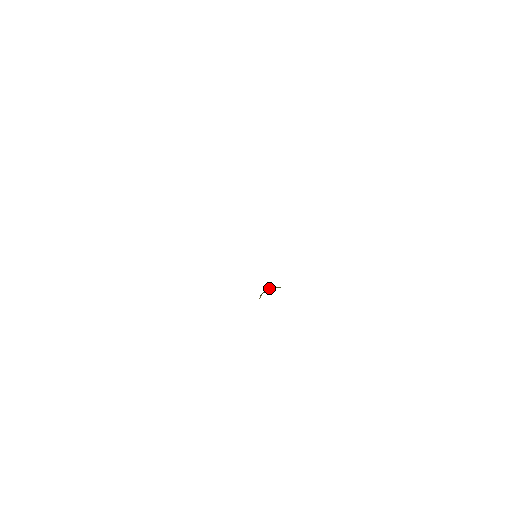
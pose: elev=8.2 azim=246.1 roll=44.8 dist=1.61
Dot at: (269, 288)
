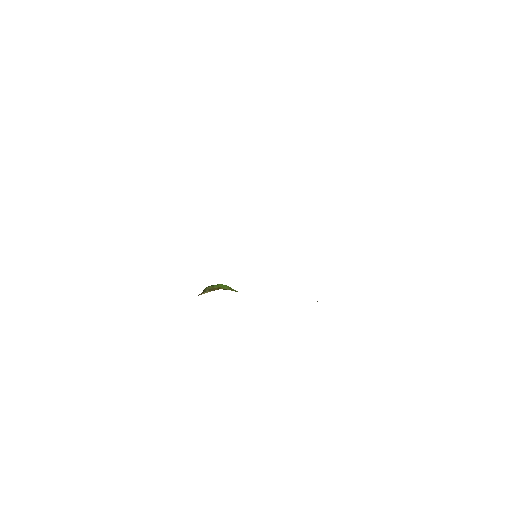
Dot at: (220, 284)
